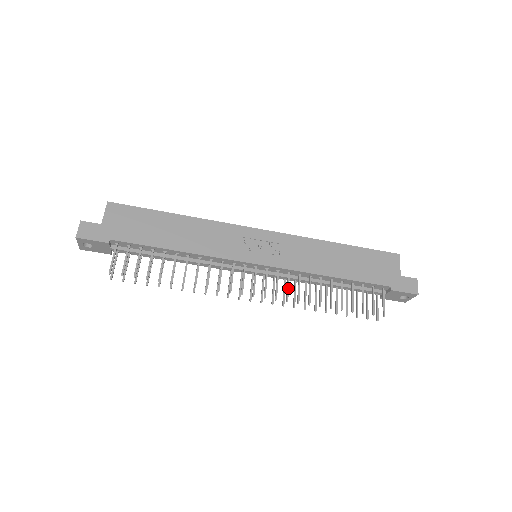
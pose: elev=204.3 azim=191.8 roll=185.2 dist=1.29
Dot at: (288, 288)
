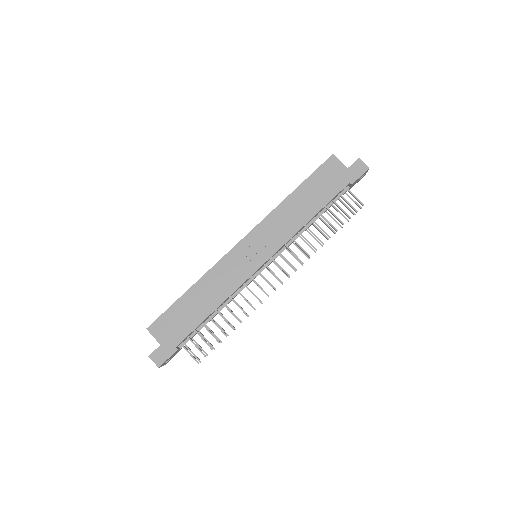
Dot at: (295, 255)
